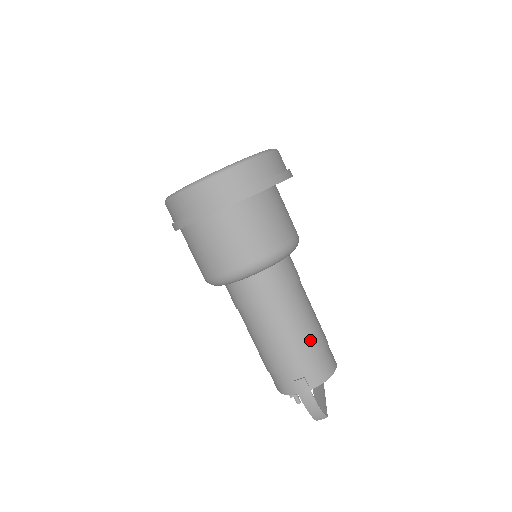
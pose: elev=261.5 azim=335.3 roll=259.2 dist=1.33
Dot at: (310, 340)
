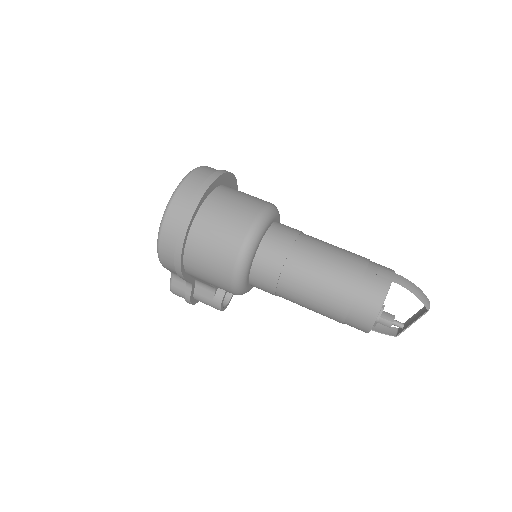
Dot at: occluded
